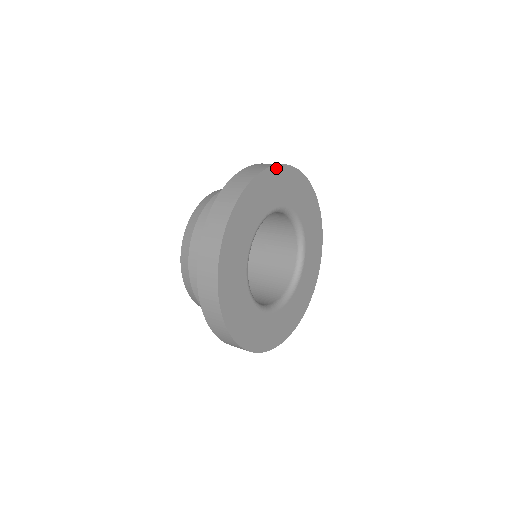
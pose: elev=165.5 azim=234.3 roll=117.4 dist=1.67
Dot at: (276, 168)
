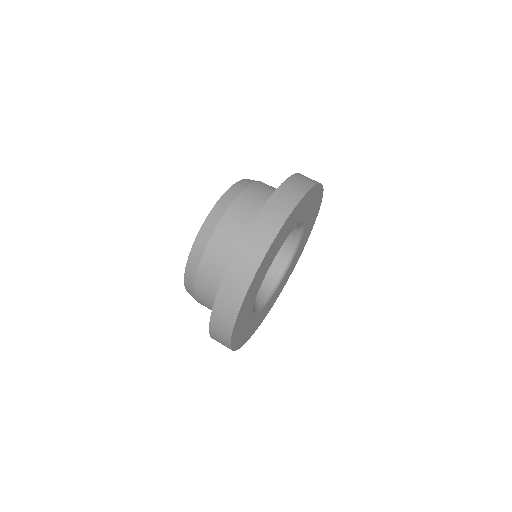
Dot at: (307, 194)
